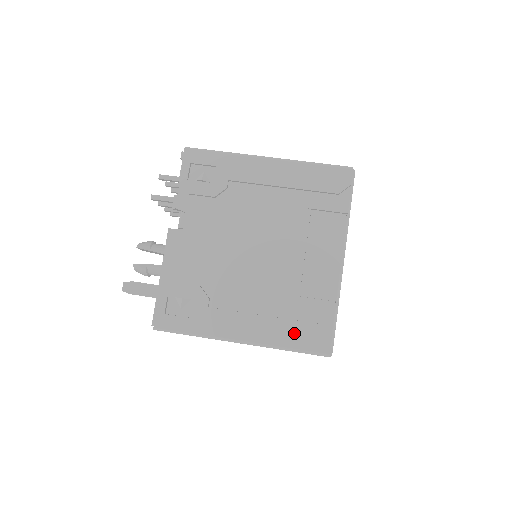
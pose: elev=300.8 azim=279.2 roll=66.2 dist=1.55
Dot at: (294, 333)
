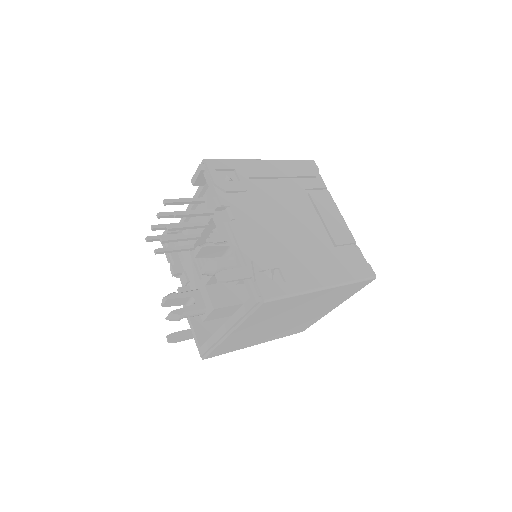
Dot at: (351, 269)
